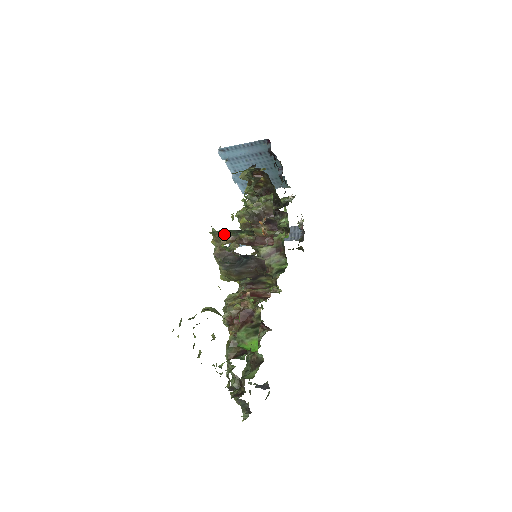
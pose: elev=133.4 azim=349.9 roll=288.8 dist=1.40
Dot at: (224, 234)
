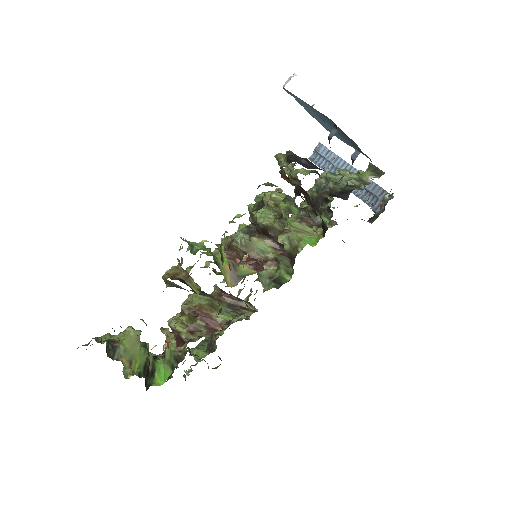
Dot at: (179, 264)
